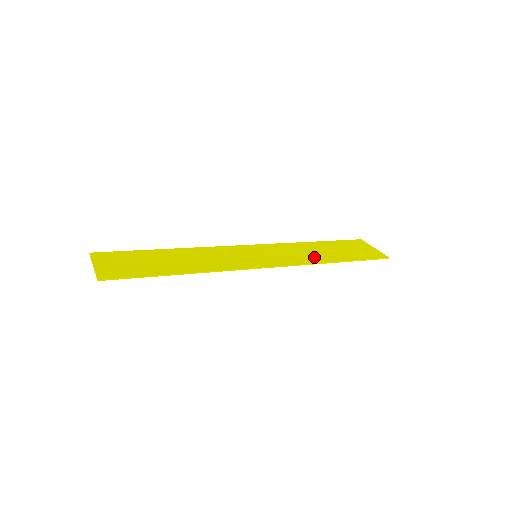
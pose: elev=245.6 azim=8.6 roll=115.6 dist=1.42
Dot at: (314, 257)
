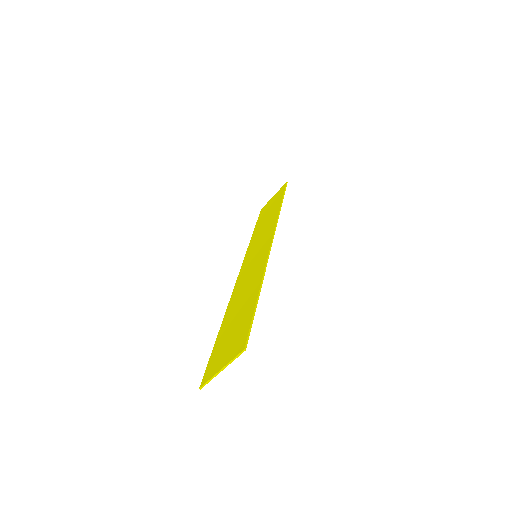
Dot at: (271, 220)
